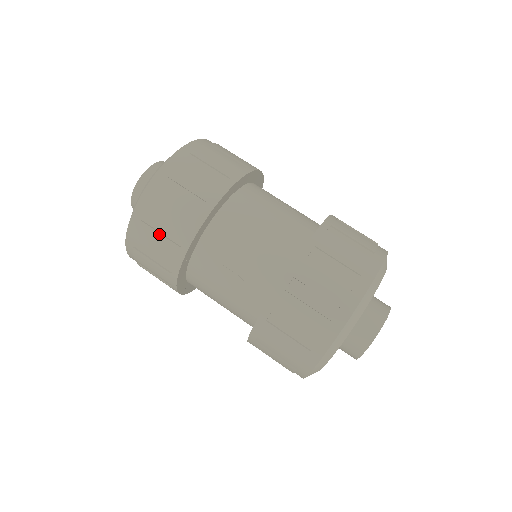
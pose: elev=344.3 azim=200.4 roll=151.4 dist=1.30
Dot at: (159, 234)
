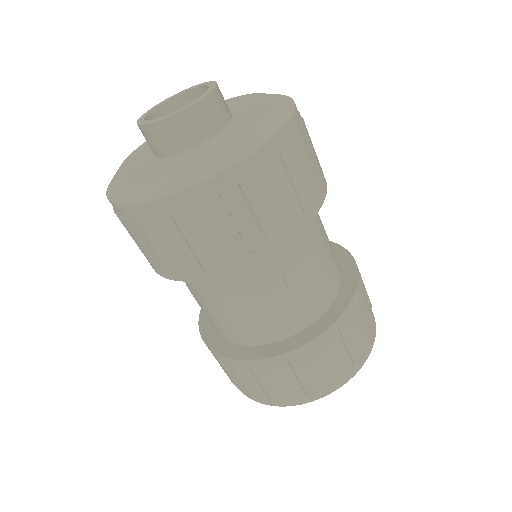
Dot at: (131, 236)
